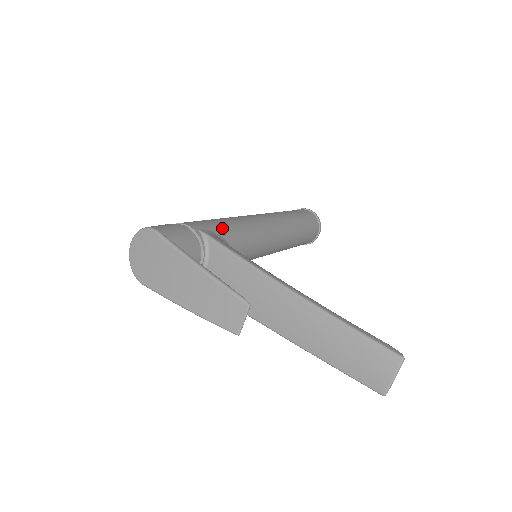
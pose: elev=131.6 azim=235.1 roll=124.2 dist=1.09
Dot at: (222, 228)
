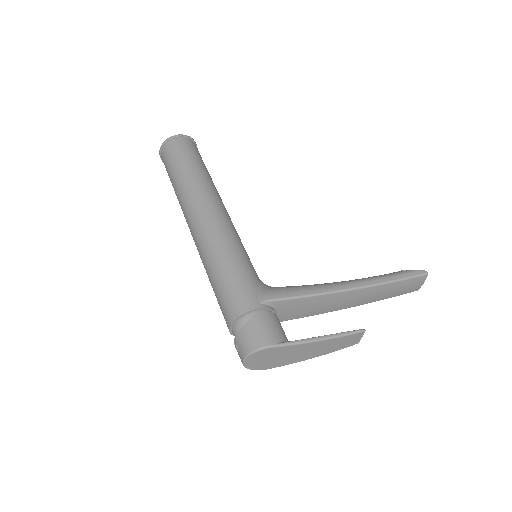
Dot at: (249, 275)
